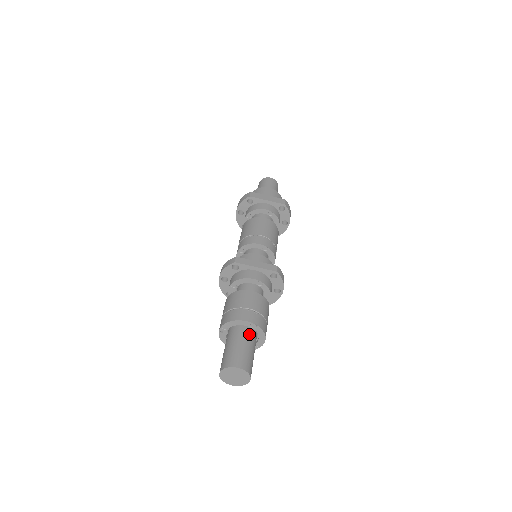
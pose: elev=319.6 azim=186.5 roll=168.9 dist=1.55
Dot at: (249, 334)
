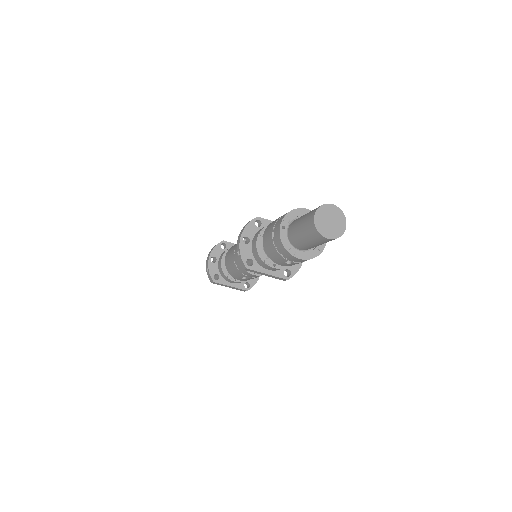
Dot at: occluded
